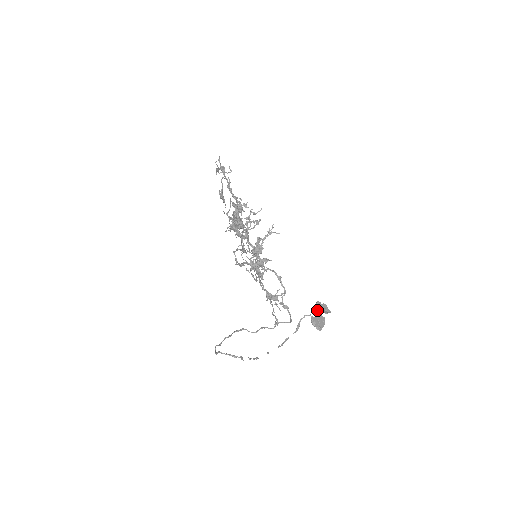
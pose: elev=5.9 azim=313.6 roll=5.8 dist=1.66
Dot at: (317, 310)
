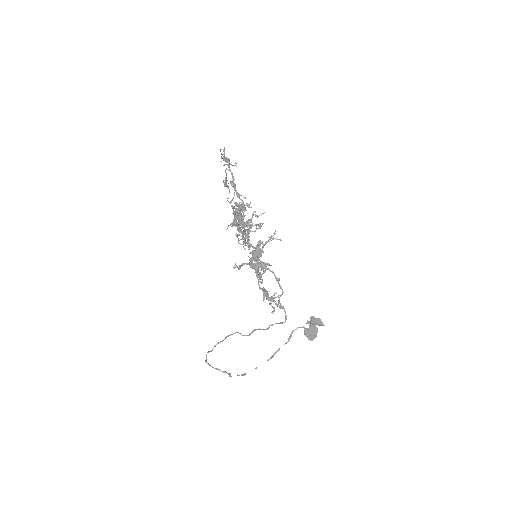
Dot at: (311, 323)
